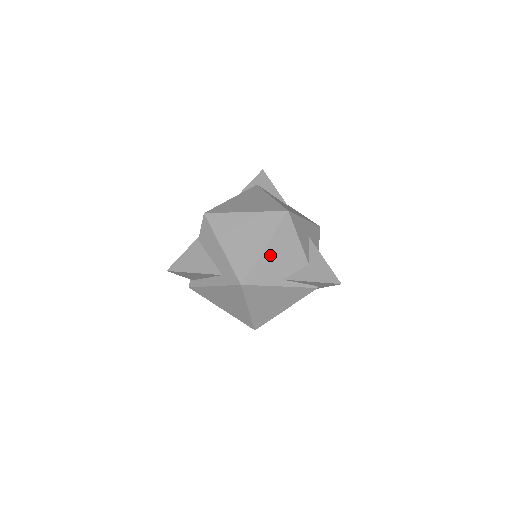
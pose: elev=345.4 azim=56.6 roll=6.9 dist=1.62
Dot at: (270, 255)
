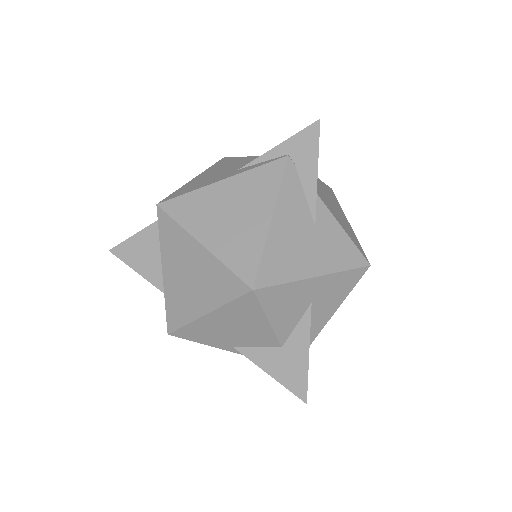
Dot at: (214, 323)
